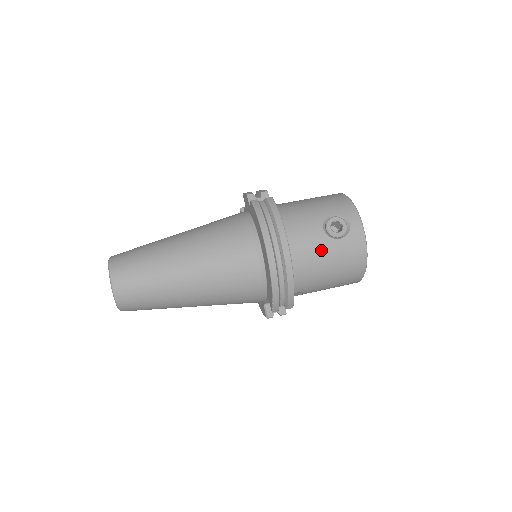
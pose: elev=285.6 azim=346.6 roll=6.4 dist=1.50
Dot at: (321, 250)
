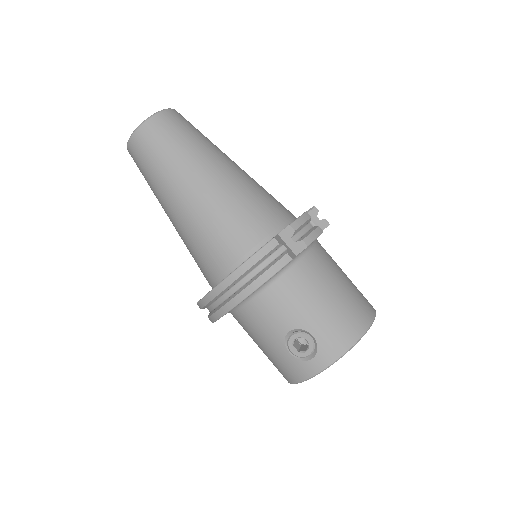
Dot at: (267, 336)
